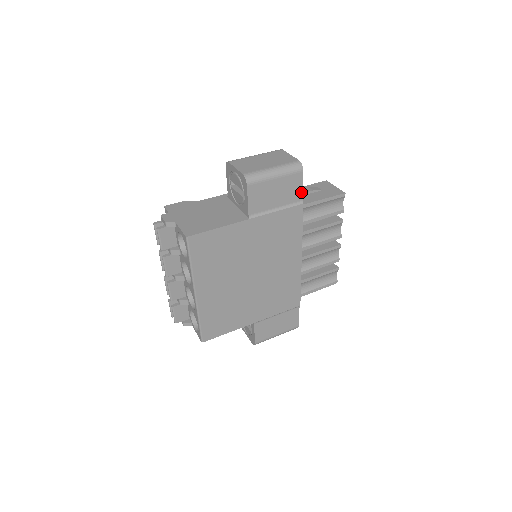
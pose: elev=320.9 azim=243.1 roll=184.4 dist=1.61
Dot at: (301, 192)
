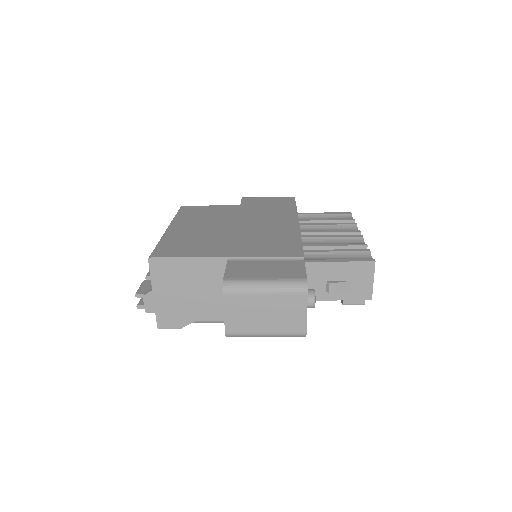
Dot at: (294, 203)
